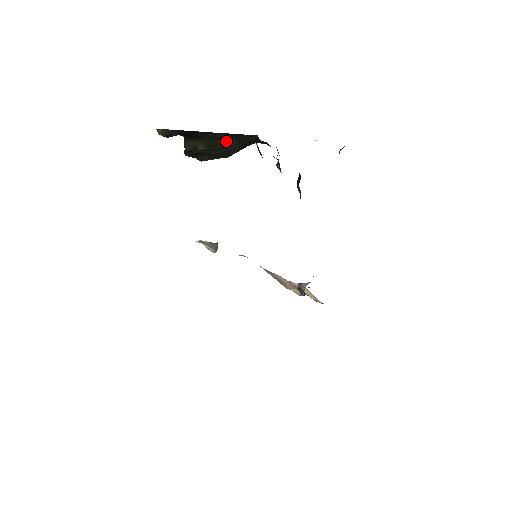
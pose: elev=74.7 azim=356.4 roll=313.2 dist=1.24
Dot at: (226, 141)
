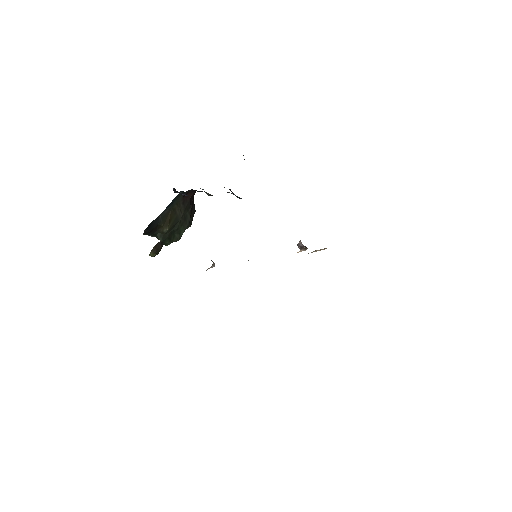
Dot at: (172, 213)
